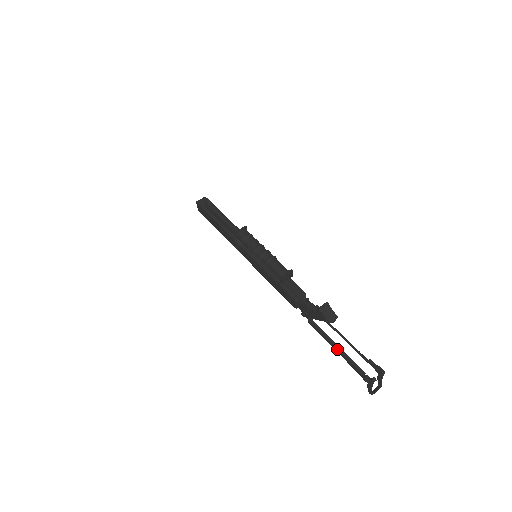
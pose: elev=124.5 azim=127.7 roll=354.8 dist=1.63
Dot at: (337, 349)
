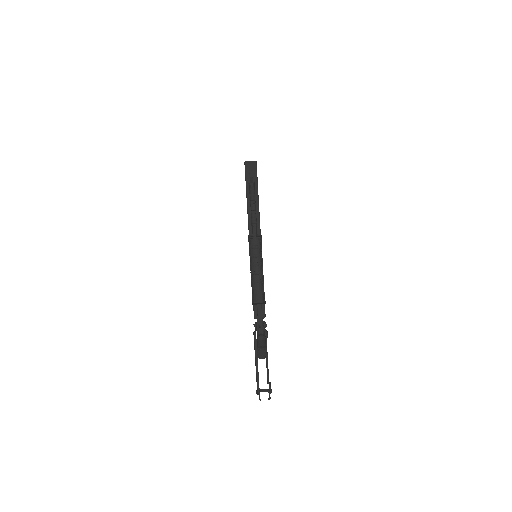
Dot at: (256, 365)
